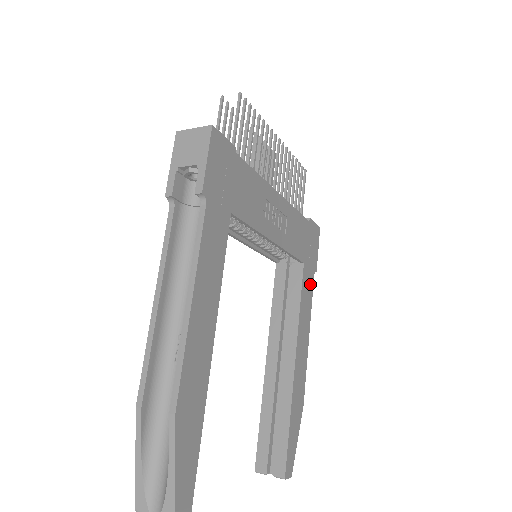
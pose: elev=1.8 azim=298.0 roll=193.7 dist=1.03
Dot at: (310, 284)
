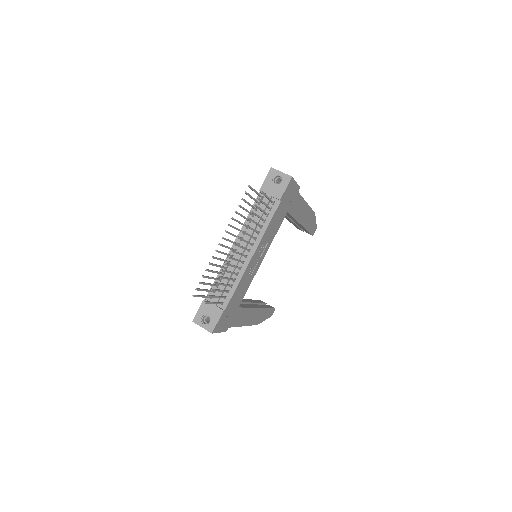
Dot at: (297, 200)
